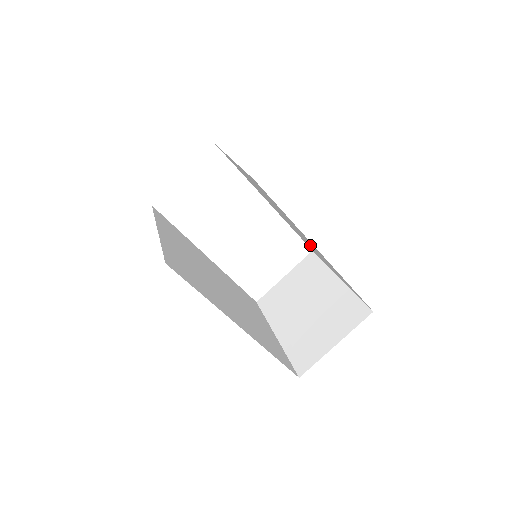
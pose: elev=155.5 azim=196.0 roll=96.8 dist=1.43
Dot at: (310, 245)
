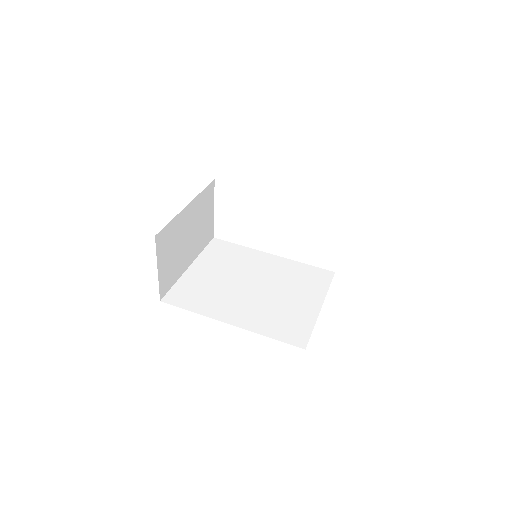
Dot at: occluded
